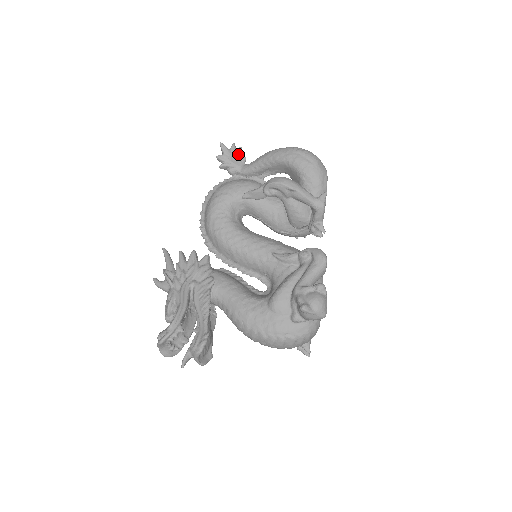
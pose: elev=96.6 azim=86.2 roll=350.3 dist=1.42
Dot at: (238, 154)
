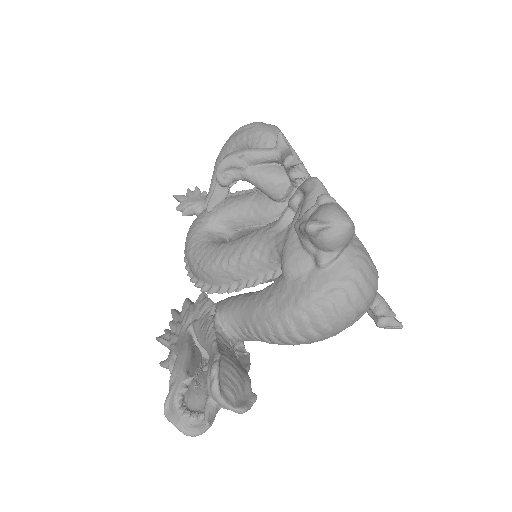
Dot at: (196, 193)
